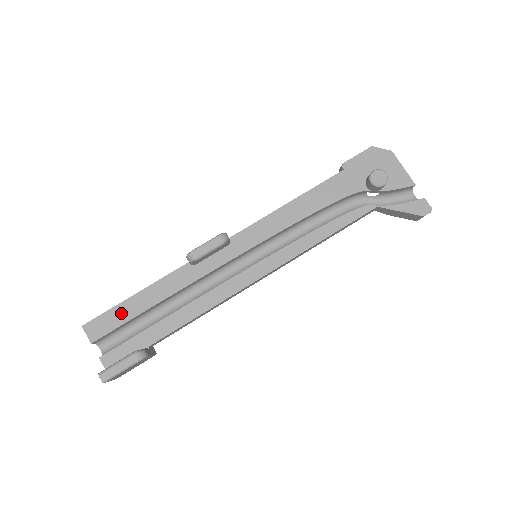
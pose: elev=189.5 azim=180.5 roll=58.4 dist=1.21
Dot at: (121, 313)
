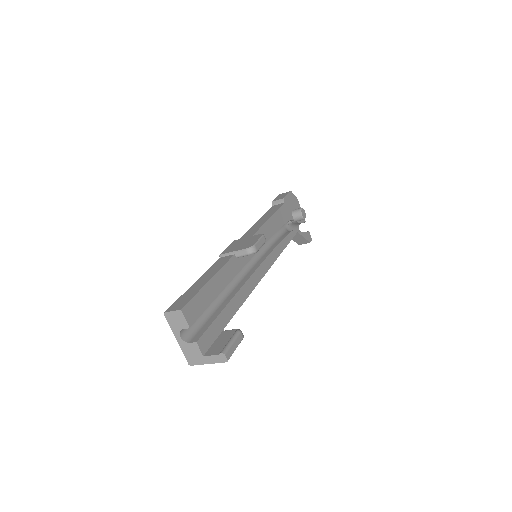
Dot at: (204, 297)
